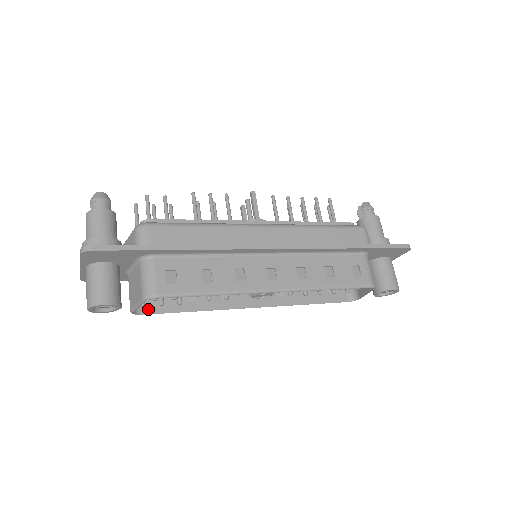
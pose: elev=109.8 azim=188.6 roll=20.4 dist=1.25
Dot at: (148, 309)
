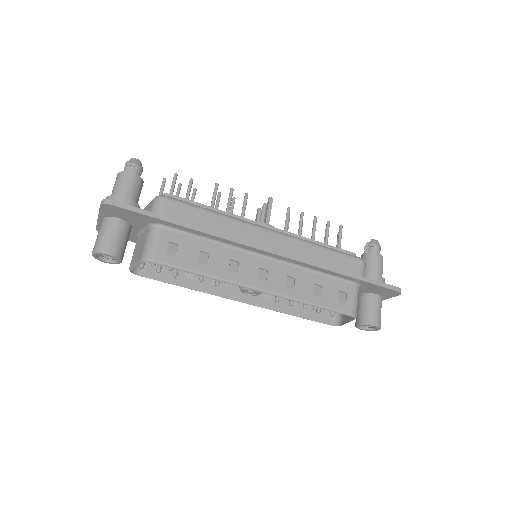
Dot at: (146, 272)
